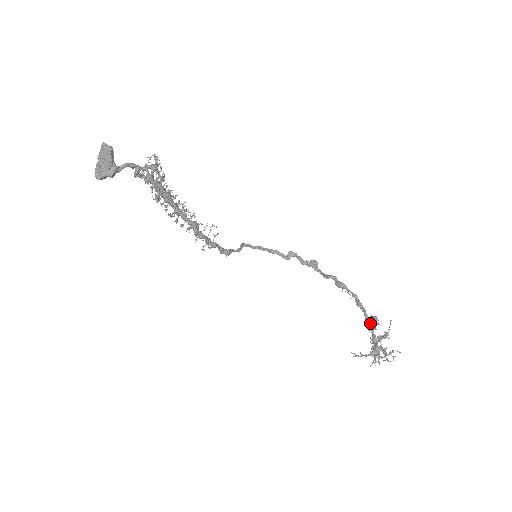
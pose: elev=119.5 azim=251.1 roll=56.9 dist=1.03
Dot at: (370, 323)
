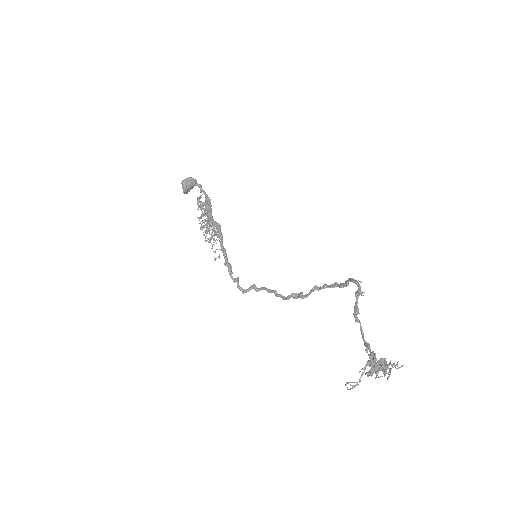
Dot at: (357, 307)
